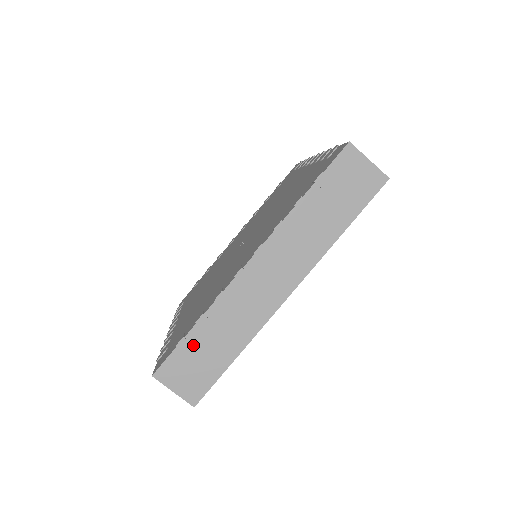
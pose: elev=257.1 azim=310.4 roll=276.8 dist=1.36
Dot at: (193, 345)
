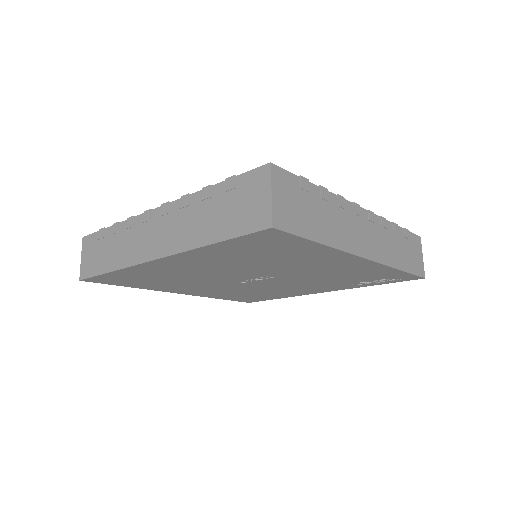
Dot at: (308, 193)
